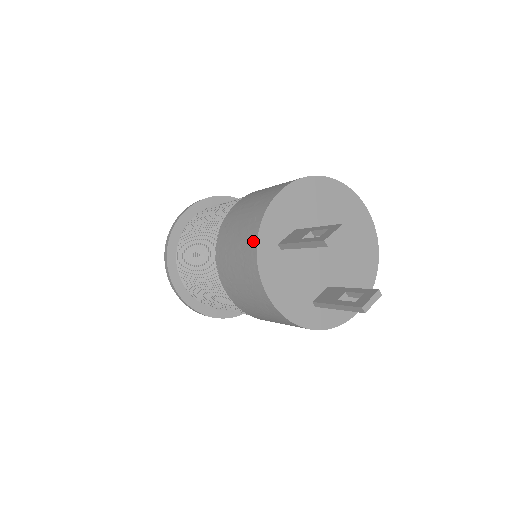
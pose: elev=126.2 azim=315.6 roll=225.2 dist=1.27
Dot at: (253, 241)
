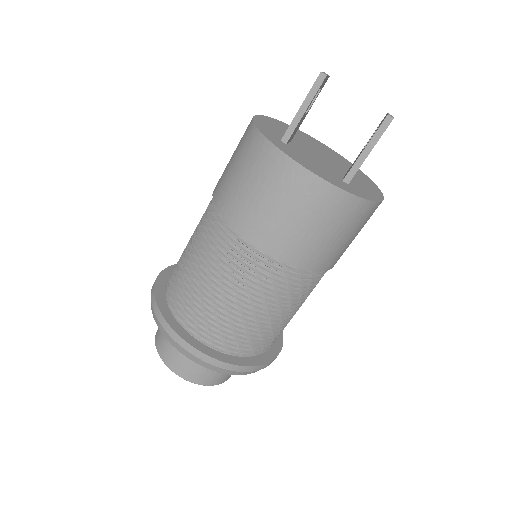
Dot at: (258, 140)
